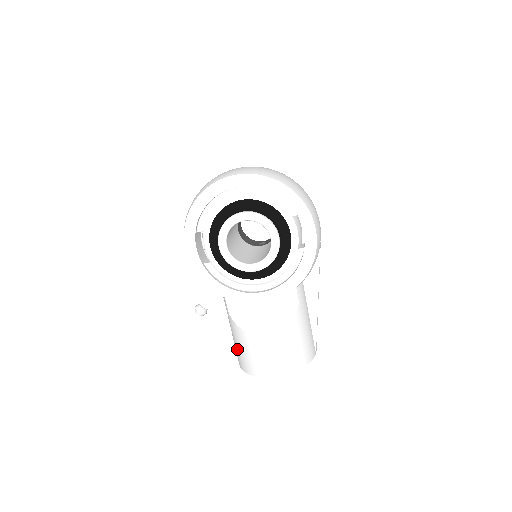
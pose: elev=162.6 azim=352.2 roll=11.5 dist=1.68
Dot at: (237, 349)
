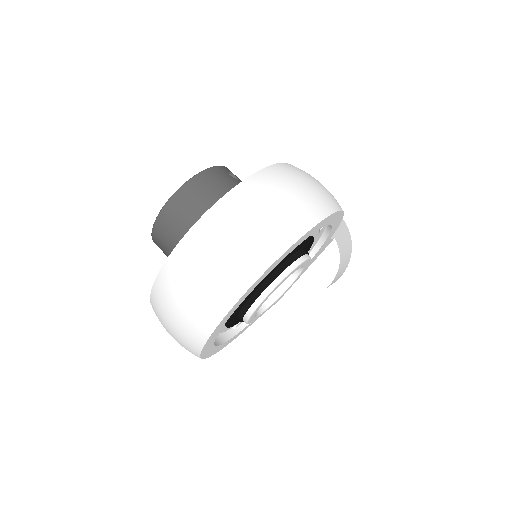
Dot at: occluded
